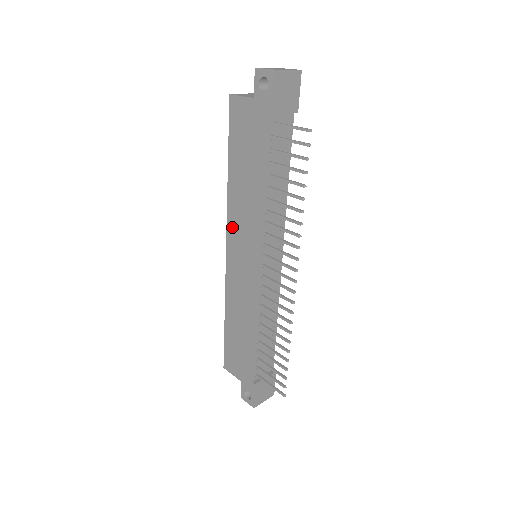
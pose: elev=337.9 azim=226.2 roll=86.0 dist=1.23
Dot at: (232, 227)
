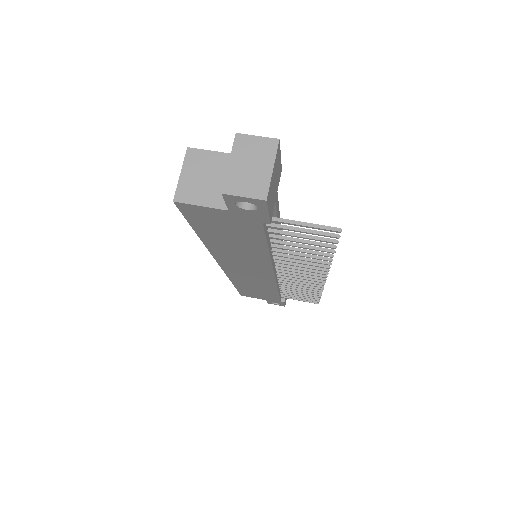
Dot at: (224, 260)
